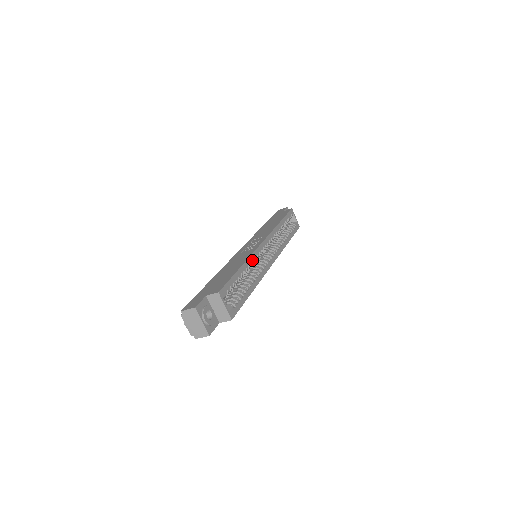
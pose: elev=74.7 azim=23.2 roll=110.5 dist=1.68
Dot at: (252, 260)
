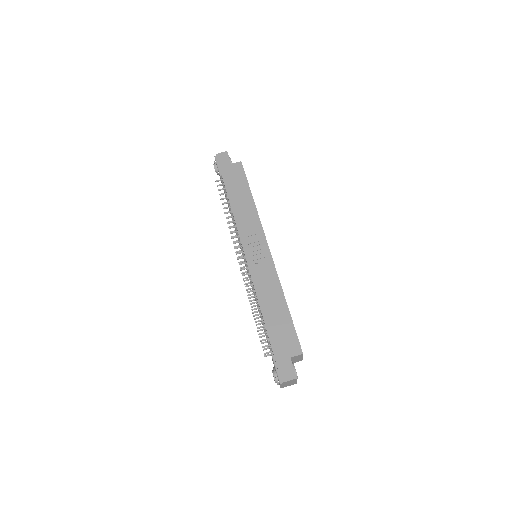
Dot at: occluded
